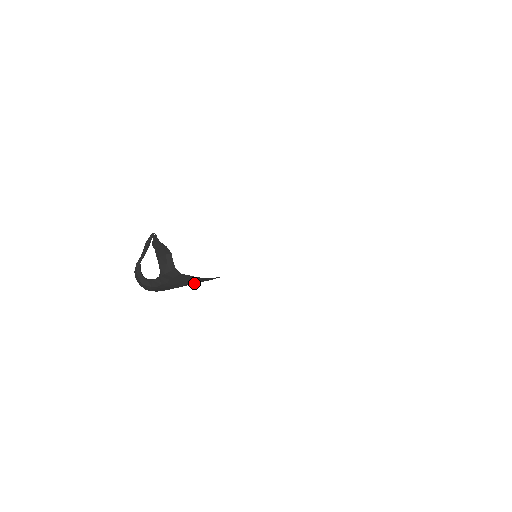
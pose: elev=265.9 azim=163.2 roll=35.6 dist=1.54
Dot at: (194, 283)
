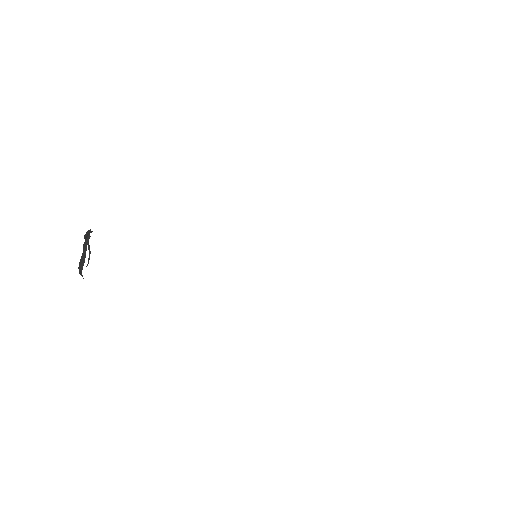
Dot at: occluded
